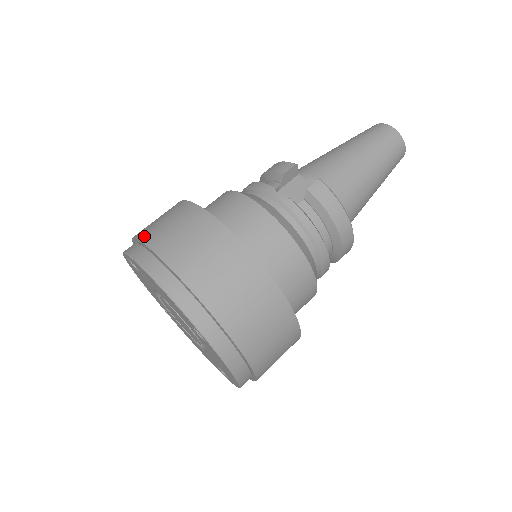
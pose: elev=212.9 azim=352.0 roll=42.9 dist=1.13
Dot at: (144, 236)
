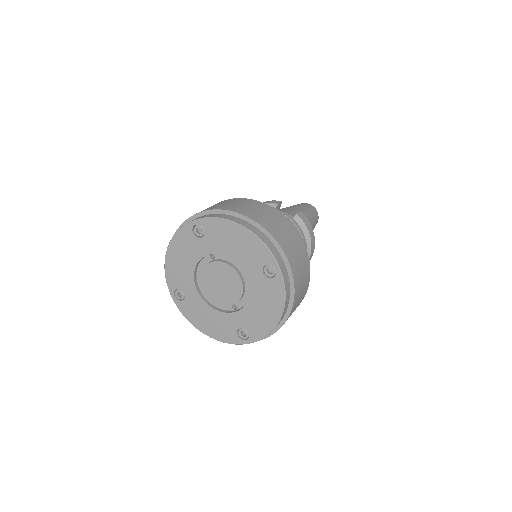
Dot at: (219, 208)
